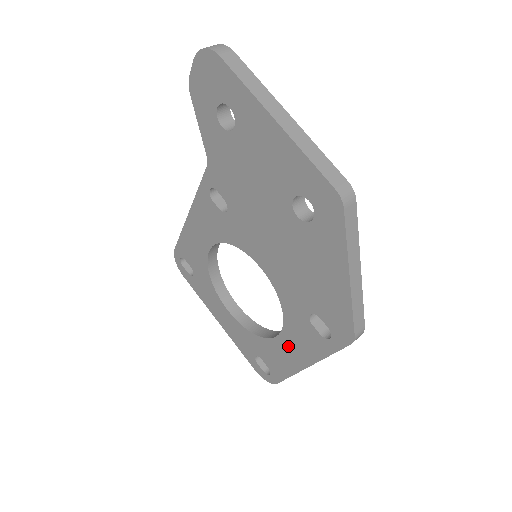
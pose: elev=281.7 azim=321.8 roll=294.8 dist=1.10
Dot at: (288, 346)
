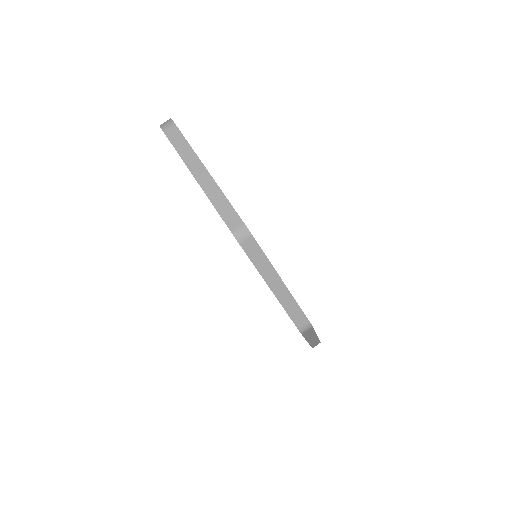
Dot at: occluded
